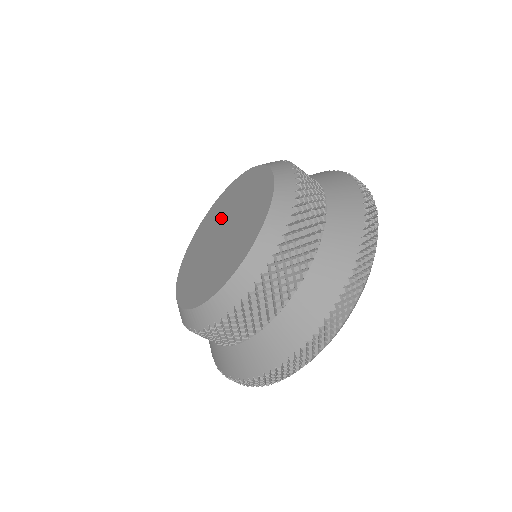
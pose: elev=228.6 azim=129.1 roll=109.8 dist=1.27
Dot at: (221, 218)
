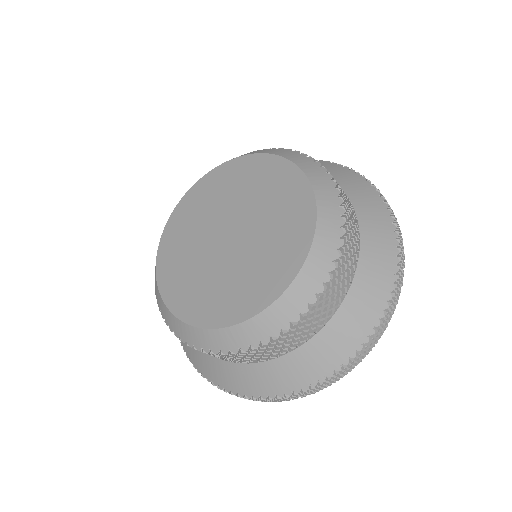
Dot at: (213, 216)
